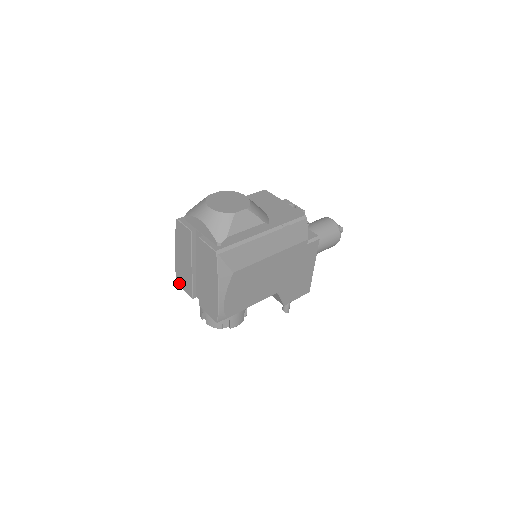
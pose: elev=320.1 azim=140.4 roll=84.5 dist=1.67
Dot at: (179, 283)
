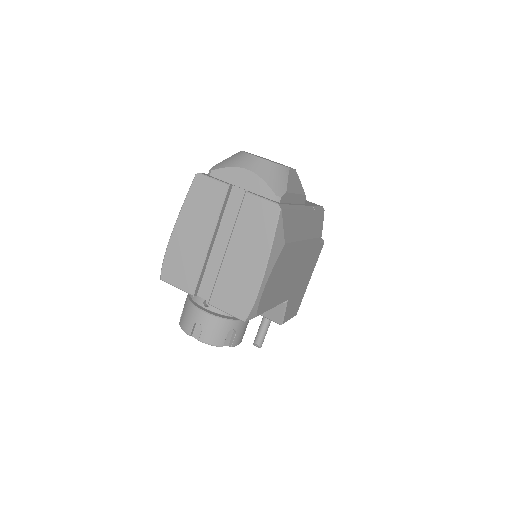
Dot at: (167, 277)
